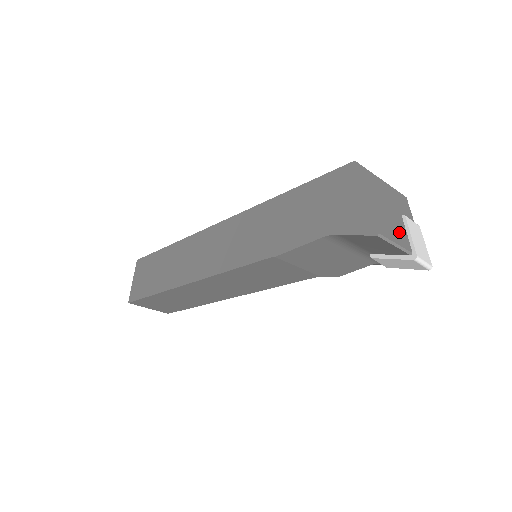
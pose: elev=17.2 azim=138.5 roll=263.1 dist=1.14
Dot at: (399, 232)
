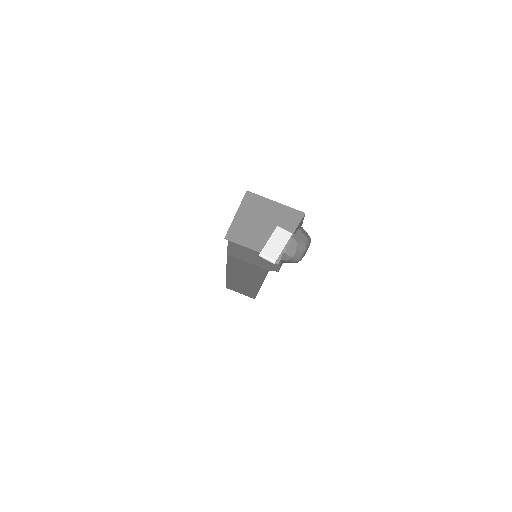
Dot at: (257, 237)
